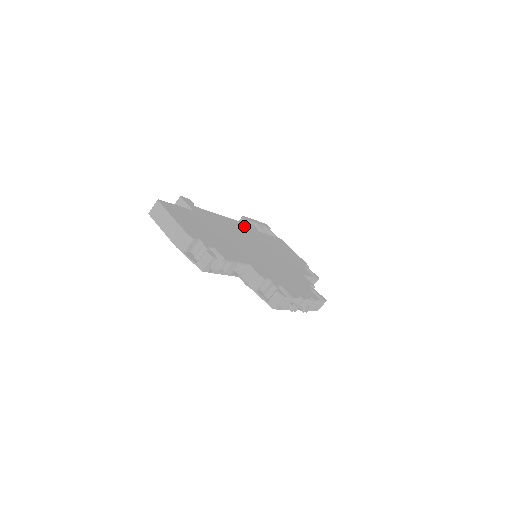
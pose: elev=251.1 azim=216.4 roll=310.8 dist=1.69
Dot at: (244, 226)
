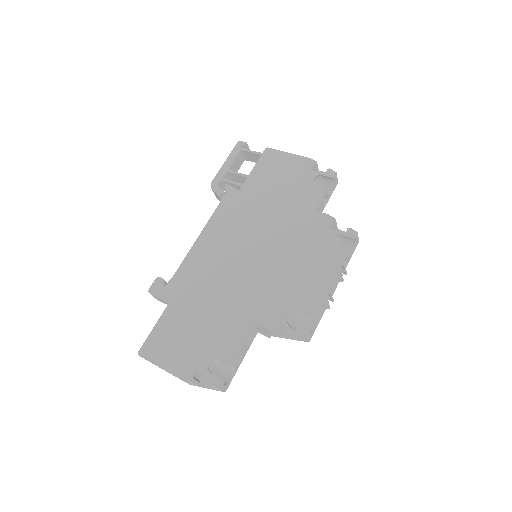
Dot at: (220, 217)
